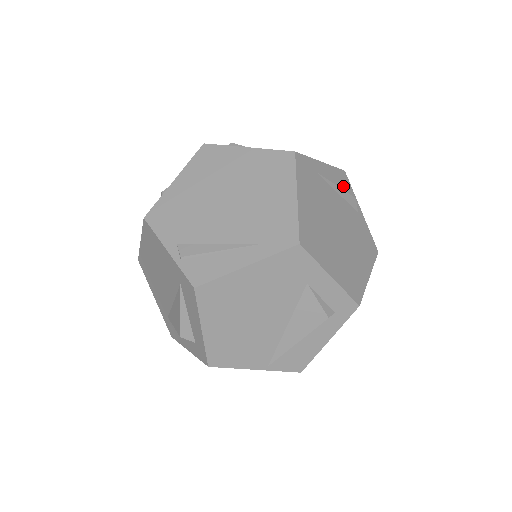
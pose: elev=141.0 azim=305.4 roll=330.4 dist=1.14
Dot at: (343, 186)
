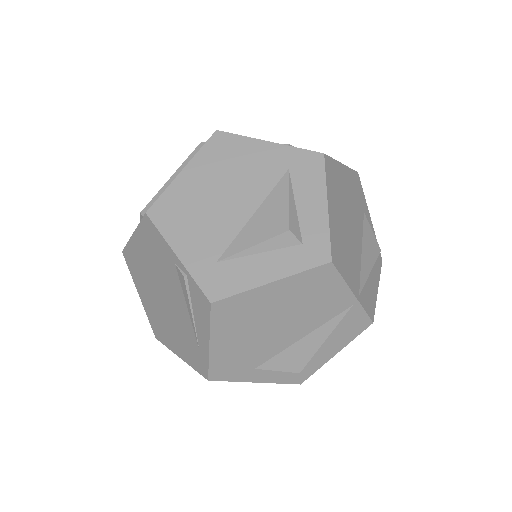
Dot at: occluded
